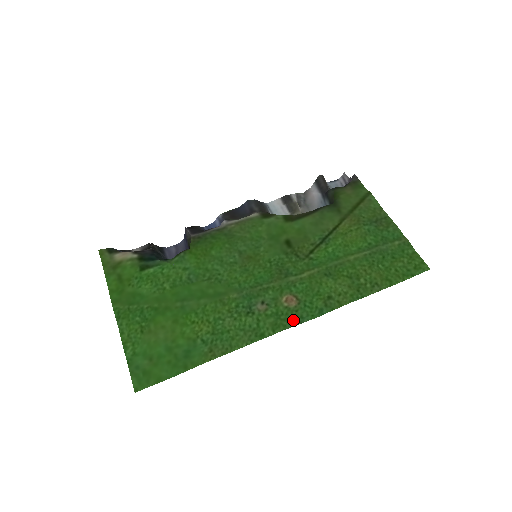
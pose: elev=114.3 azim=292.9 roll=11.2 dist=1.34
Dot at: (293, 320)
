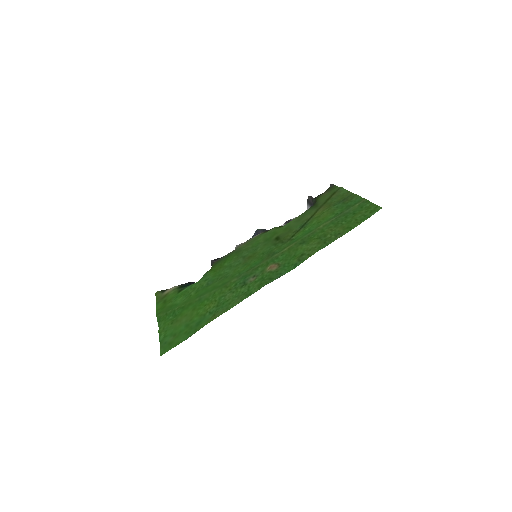
Dot at: (274, 277)
